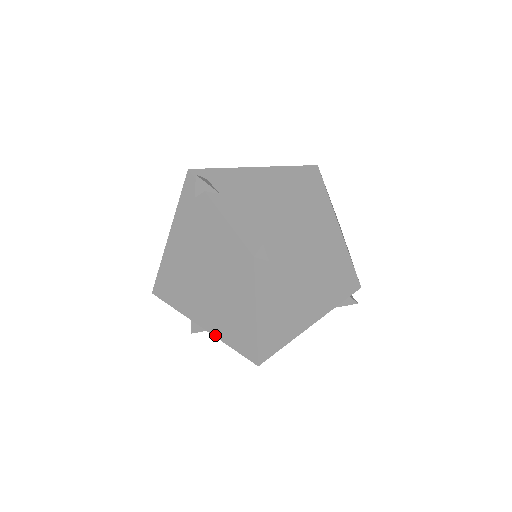
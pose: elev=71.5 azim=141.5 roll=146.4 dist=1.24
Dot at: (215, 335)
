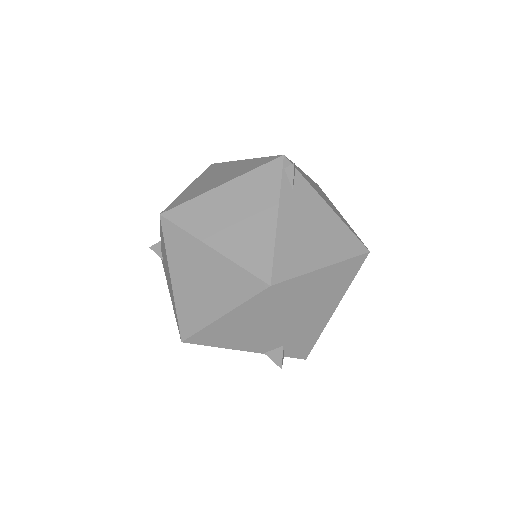
Dot at: (229, 310)
